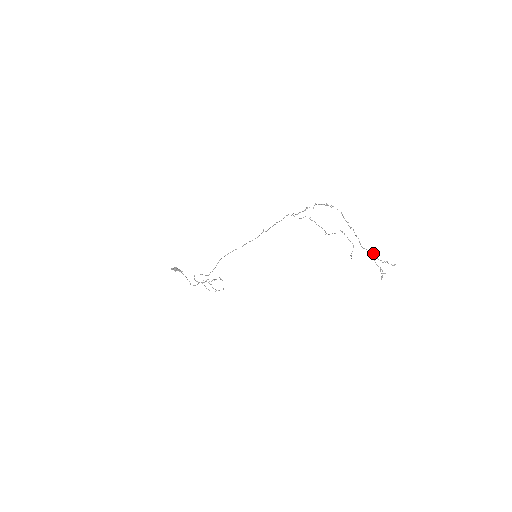
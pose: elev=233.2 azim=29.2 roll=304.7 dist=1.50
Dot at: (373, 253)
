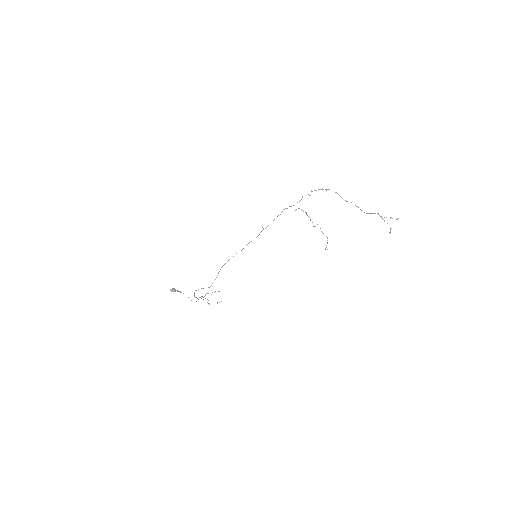
Dot at: (378, 213)
